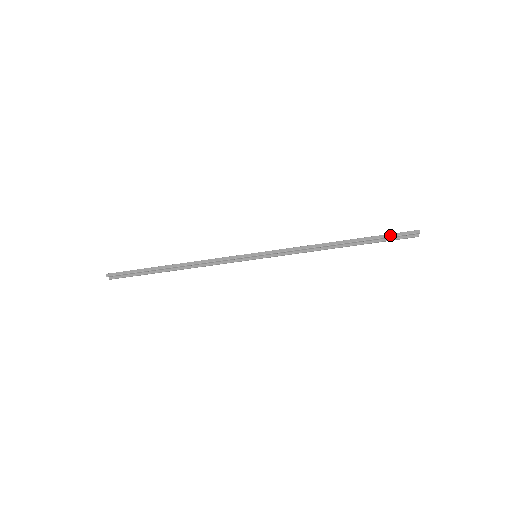
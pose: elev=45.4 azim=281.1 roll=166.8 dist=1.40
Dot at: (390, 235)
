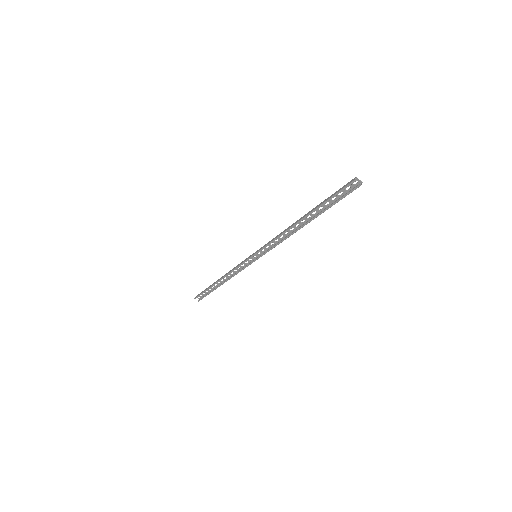
Dot at: (332, 195)
